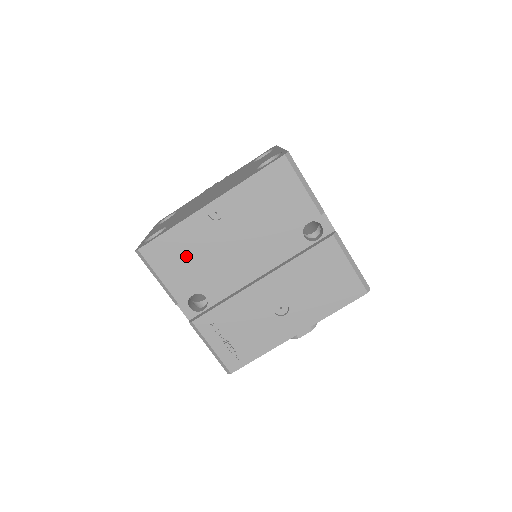
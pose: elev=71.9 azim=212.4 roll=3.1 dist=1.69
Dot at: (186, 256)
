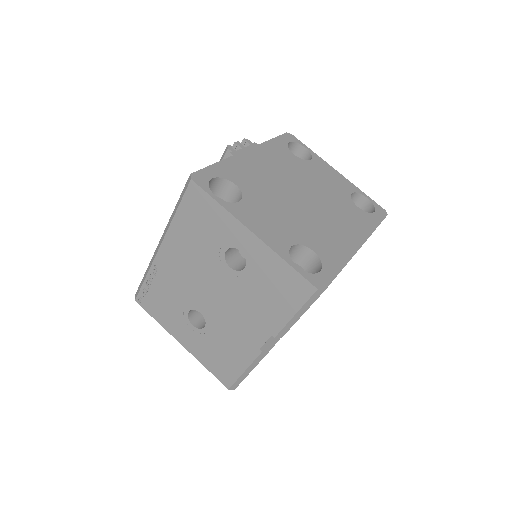
Dot at: occluded
